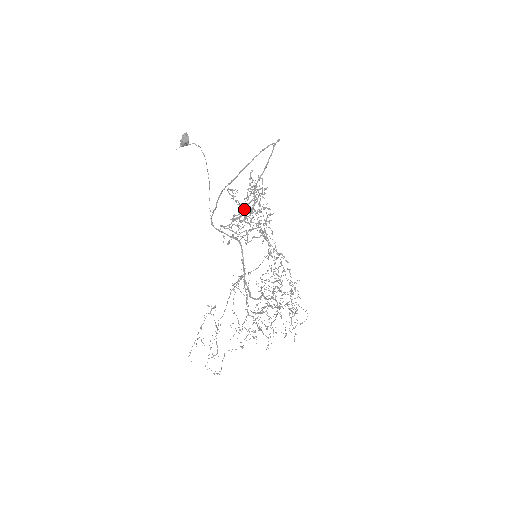
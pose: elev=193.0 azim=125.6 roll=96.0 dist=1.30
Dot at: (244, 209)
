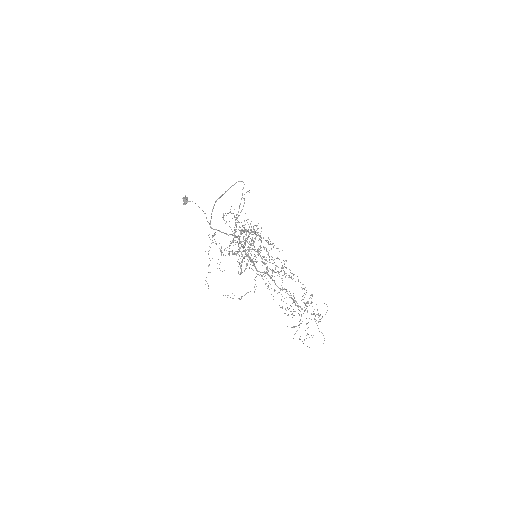
Dot at: (235, 225)
